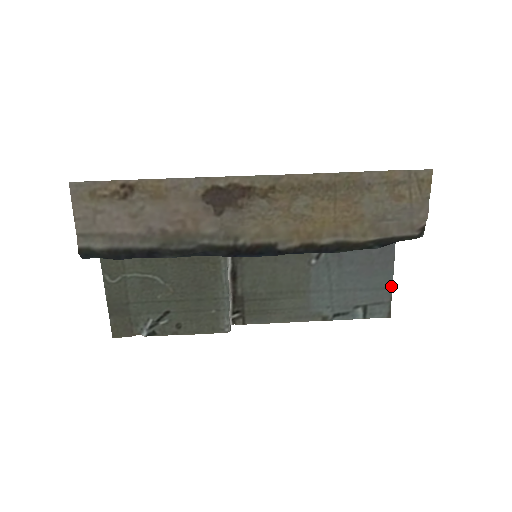
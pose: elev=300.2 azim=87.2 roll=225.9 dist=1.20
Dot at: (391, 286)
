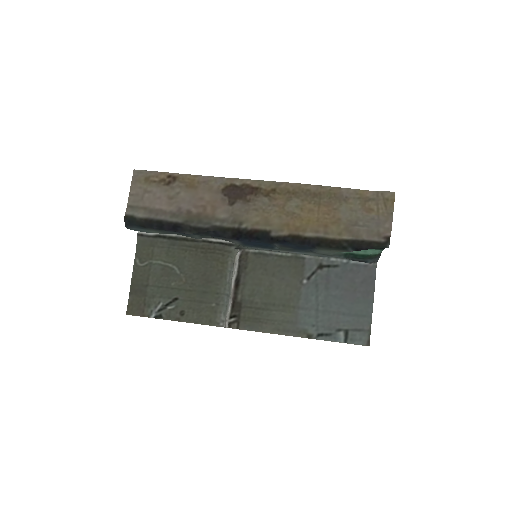
Dot at: (371, 315)
